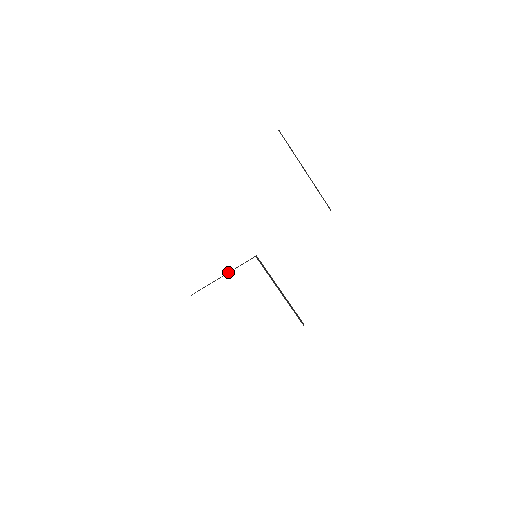
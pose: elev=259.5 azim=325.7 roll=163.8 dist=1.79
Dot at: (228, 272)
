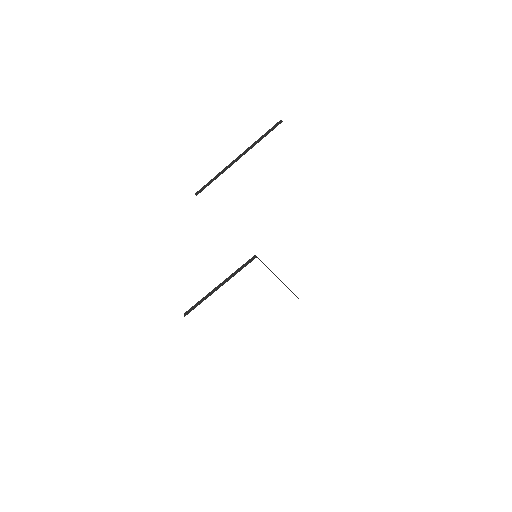
Dot at: (225, 280)
